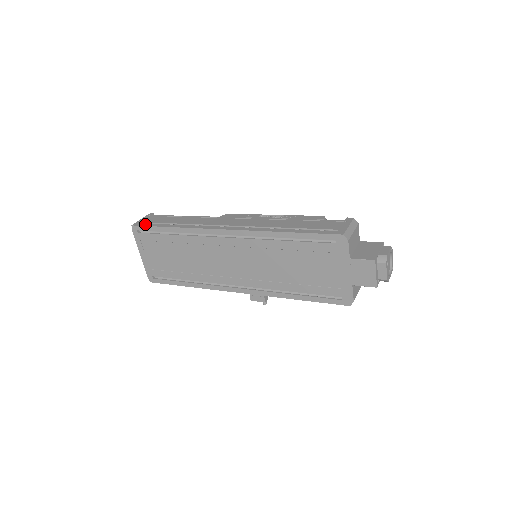
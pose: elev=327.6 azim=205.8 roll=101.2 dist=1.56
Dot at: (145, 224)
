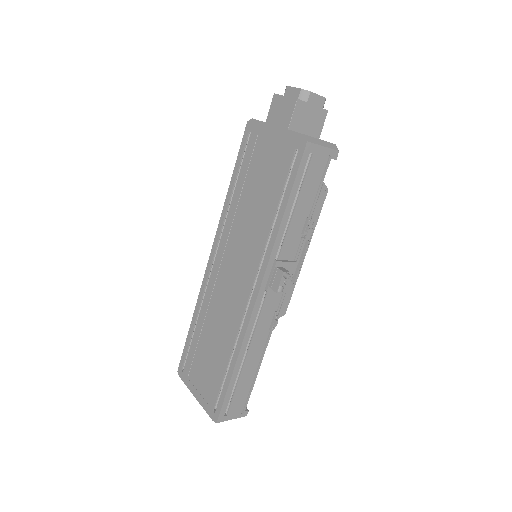
Dot at: occluded
